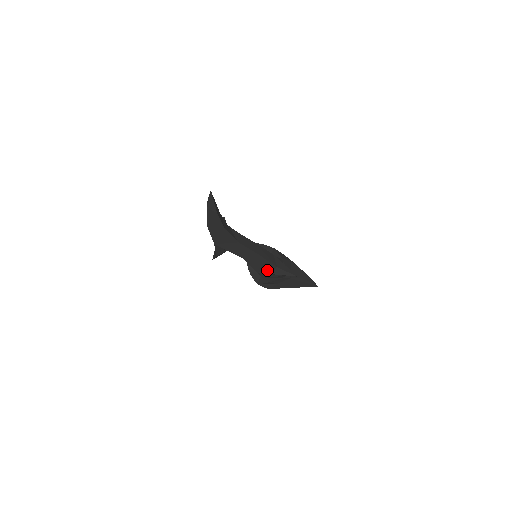
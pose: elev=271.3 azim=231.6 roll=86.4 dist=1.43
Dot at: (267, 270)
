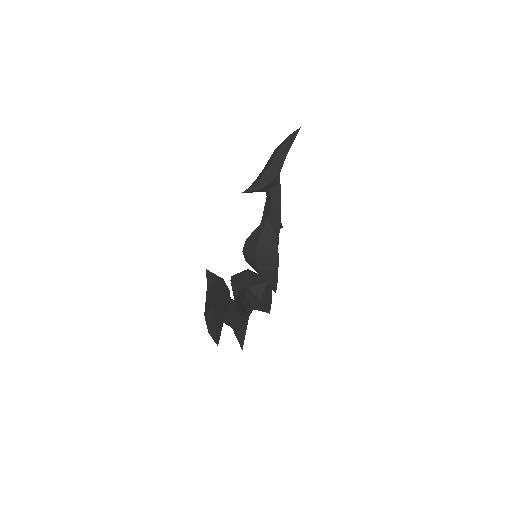
Dot at: occluded
